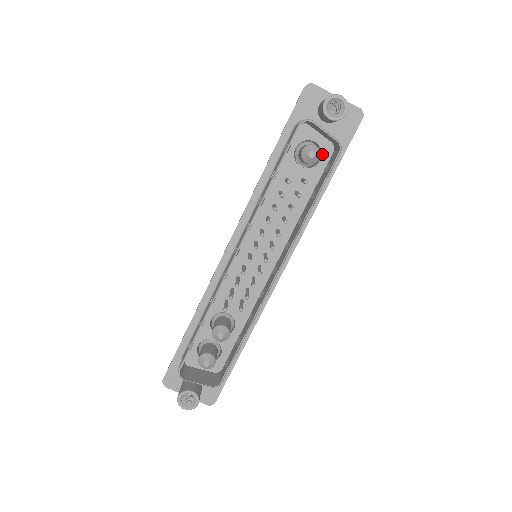
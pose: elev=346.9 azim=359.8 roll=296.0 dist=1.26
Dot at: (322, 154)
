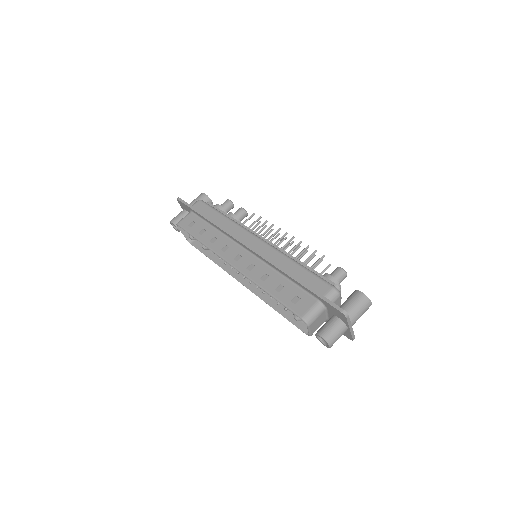
Dot at: occluded
